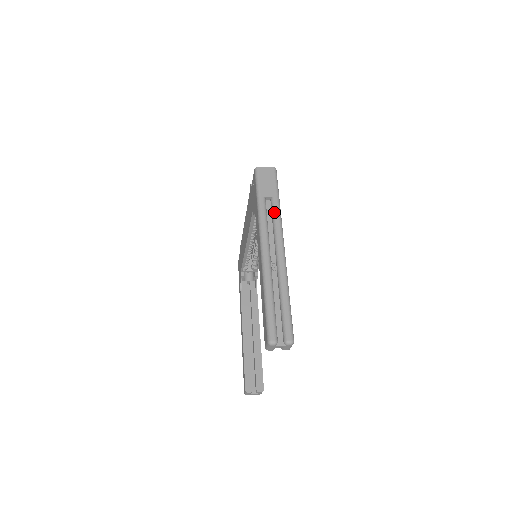
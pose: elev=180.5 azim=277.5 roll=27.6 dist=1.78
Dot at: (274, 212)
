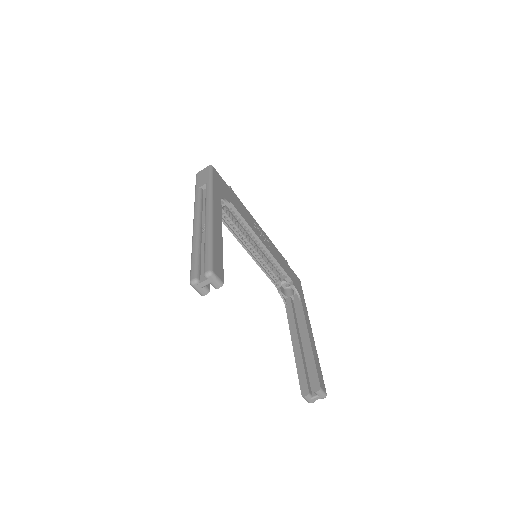
Dot at: (206, 192)
